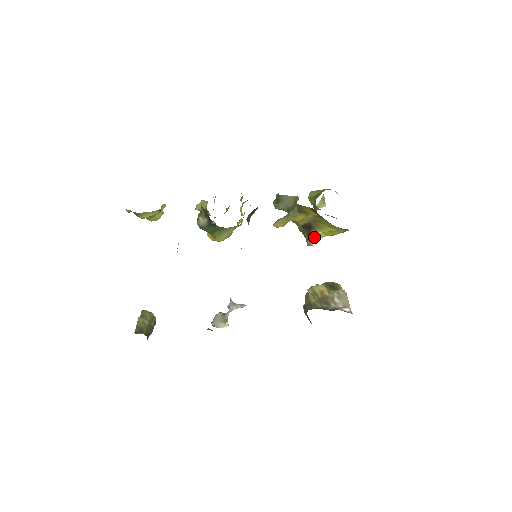
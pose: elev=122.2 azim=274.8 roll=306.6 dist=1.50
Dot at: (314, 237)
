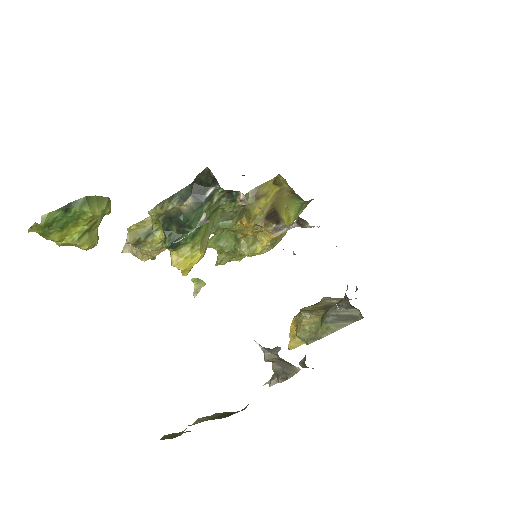
Dot at: (284, 223)
